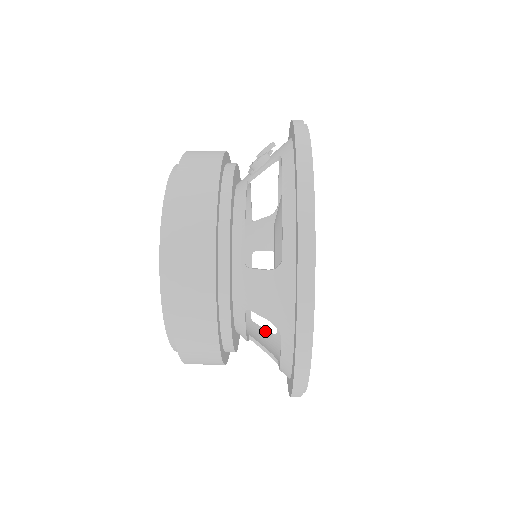
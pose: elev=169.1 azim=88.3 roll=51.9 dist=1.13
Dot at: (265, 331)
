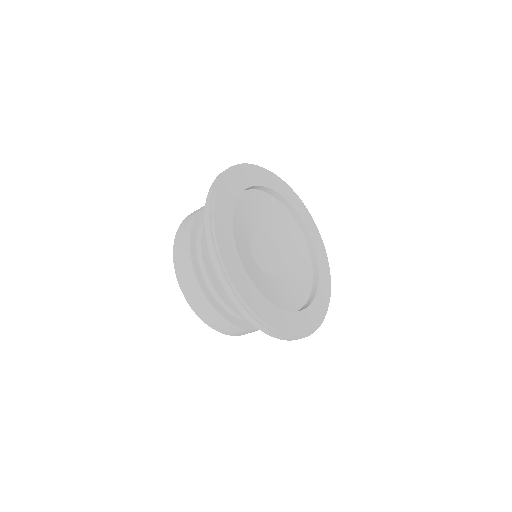
Dot at: occluded
